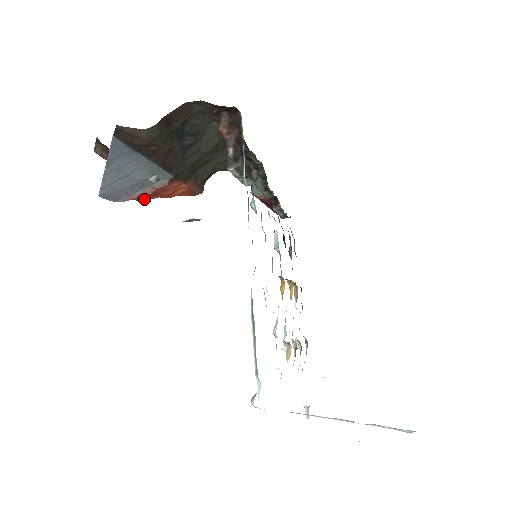
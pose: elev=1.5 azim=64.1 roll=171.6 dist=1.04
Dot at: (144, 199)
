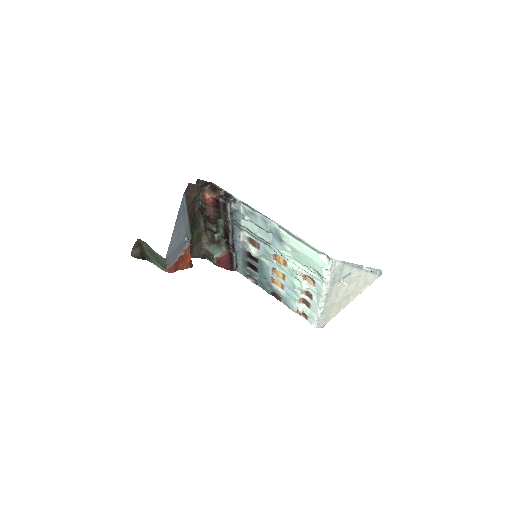
Dot at: (174, 270)
